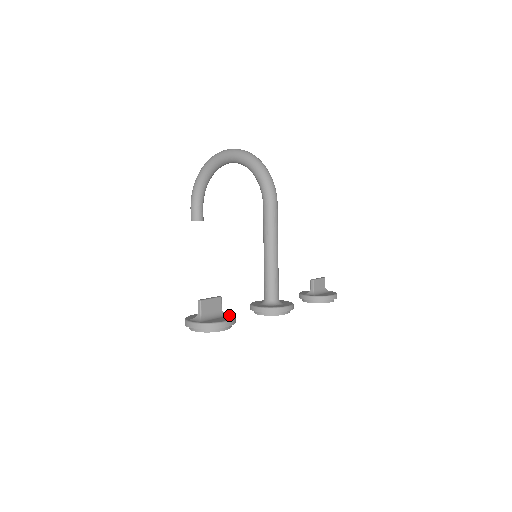
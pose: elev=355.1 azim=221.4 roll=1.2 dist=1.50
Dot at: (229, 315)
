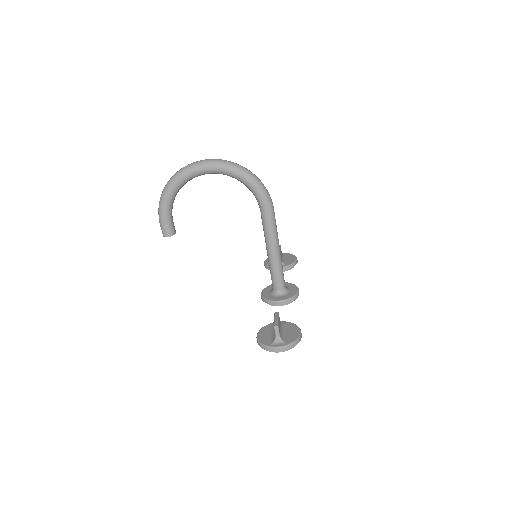
Dot at: (286, 323)
